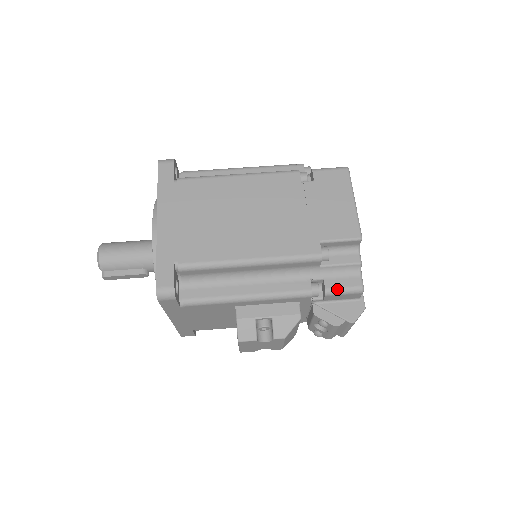
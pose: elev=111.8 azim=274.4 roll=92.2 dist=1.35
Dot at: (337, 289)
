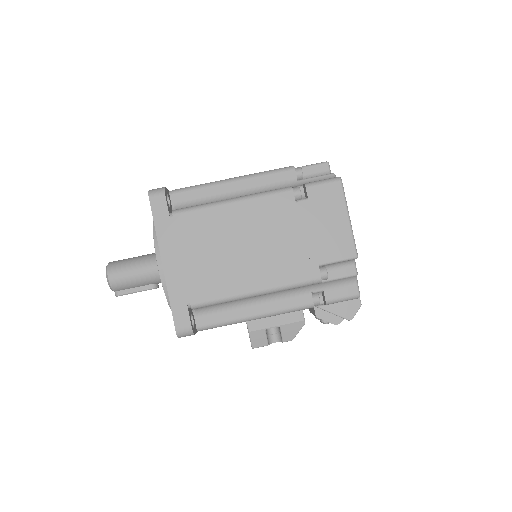
Dot at: (336, 299)
